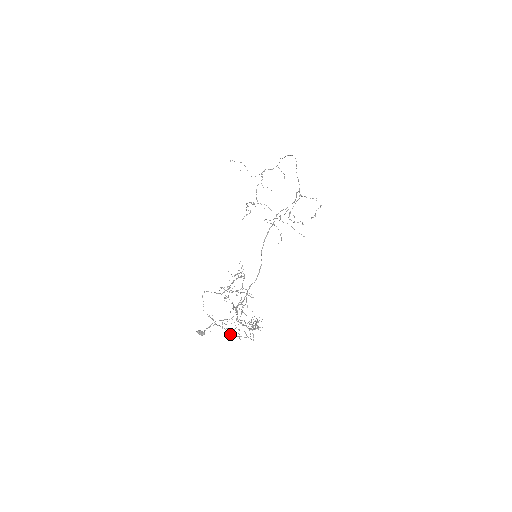
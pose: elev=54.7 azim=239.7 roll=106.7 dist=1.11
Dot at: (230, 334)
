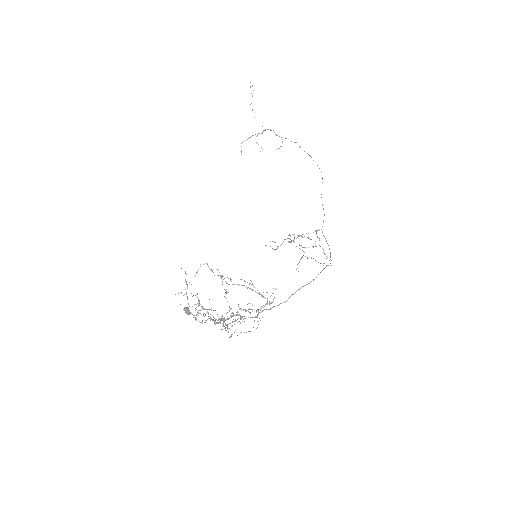
Dot at: occluded
